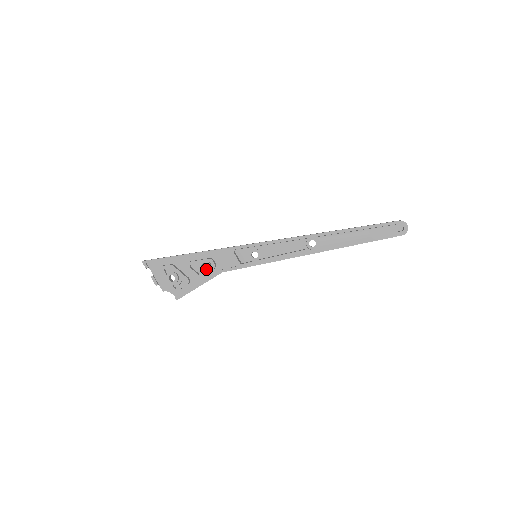
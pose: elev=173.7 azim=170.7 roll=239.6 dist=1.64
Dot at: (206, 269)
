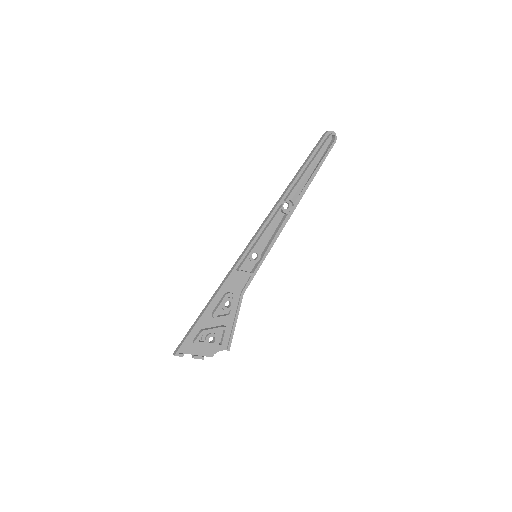
Dot at: (231, 305)
